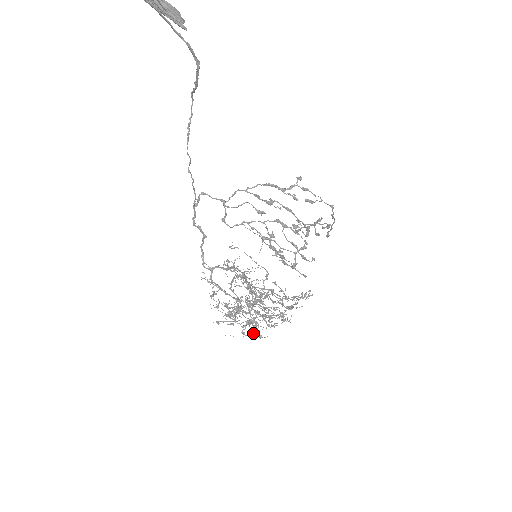
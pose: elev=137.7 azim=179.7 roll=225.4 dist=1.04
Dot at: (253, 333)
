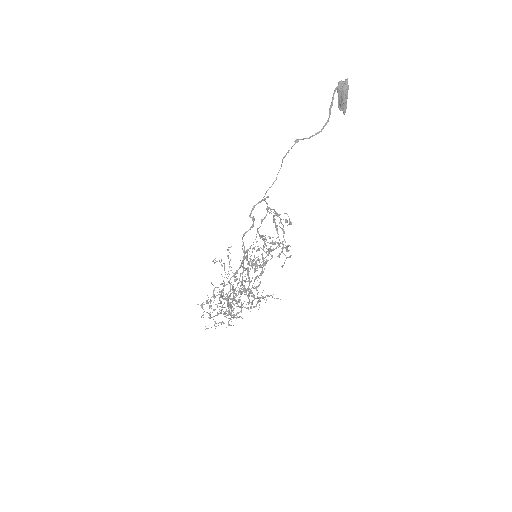
Dot at: occluded
